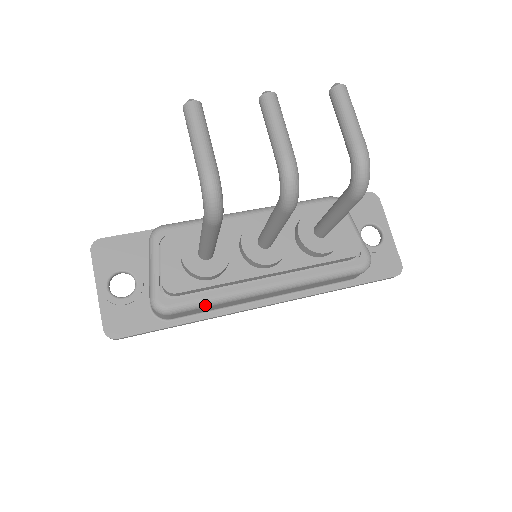
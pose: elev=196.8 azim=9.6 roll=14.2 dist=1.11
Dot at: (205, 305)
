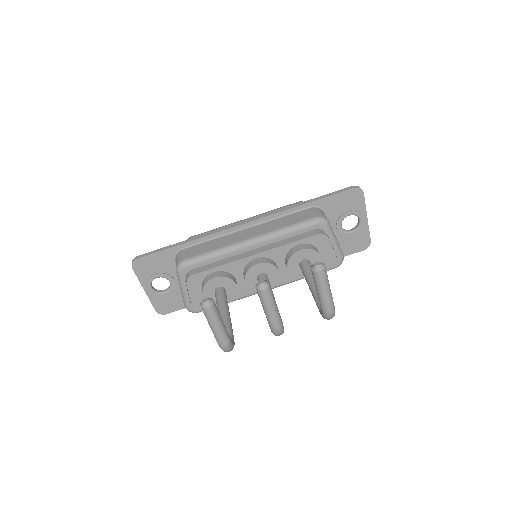
Dot at: occluded
